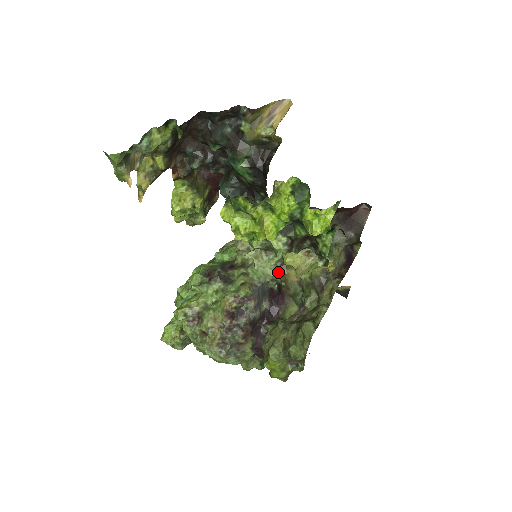
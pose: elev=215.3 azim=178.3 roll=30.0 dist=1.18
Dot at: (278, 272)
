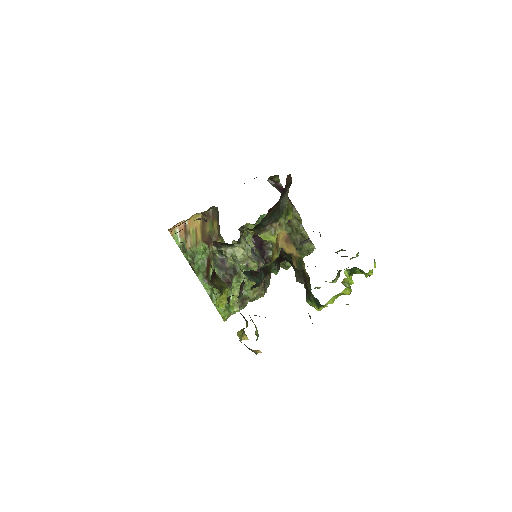
Dot at: (252, 236)
